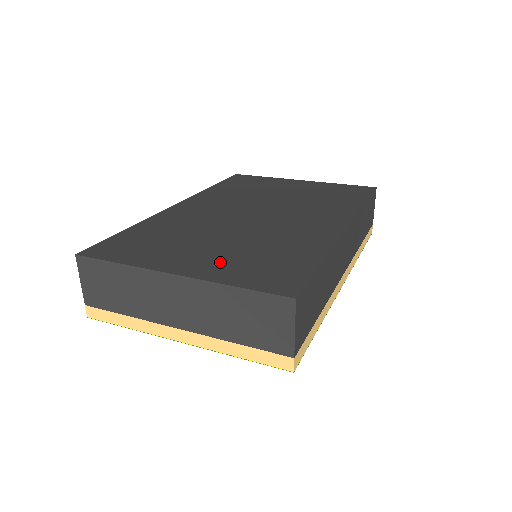
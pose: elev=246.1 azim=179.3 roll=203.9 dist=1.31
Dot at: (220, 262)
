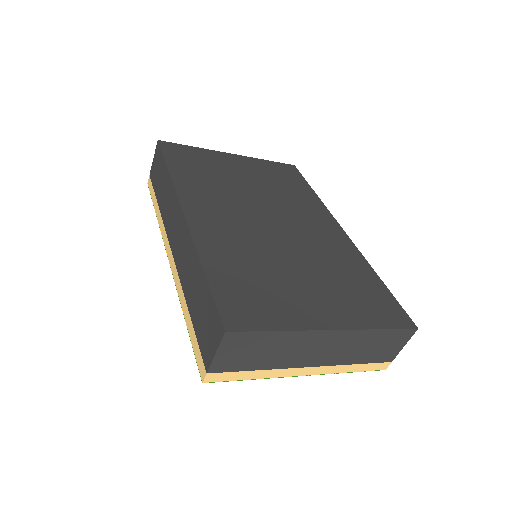
Dot at: (338, 302)
